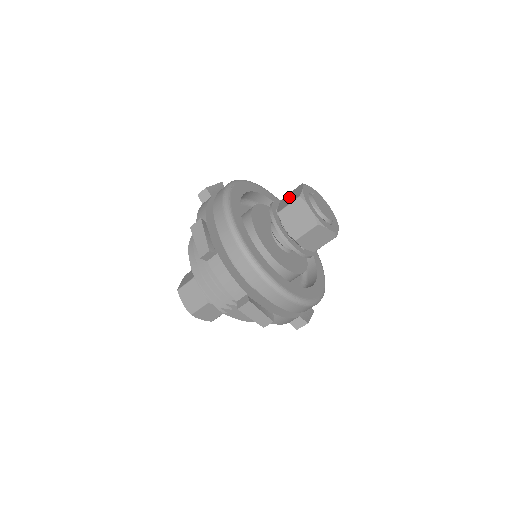
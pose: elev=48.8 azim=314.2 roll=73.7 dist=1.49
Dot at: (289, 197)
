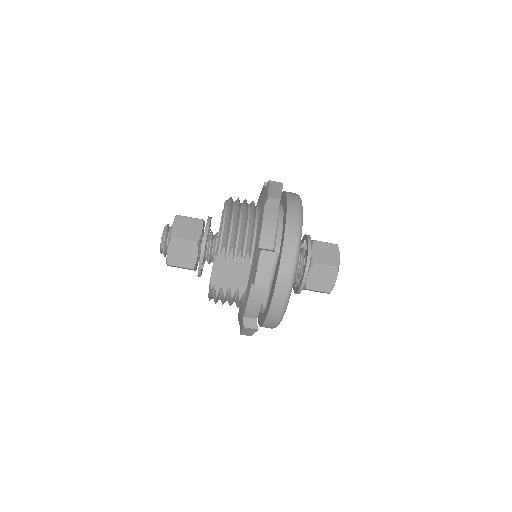
Dot at: occluded
